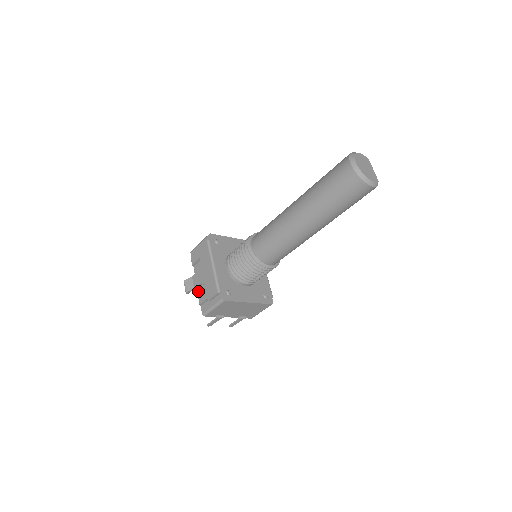
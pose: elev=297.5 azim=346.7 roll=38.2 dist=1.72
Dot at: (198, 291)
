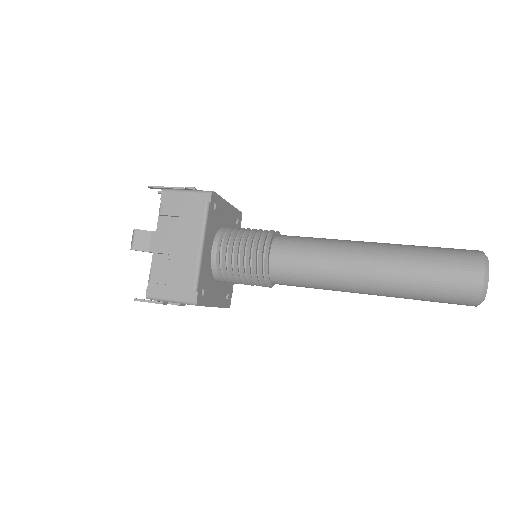
Dot at: (153, 258)
